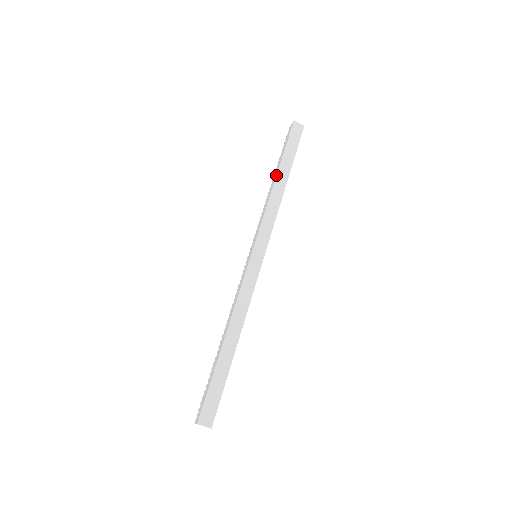
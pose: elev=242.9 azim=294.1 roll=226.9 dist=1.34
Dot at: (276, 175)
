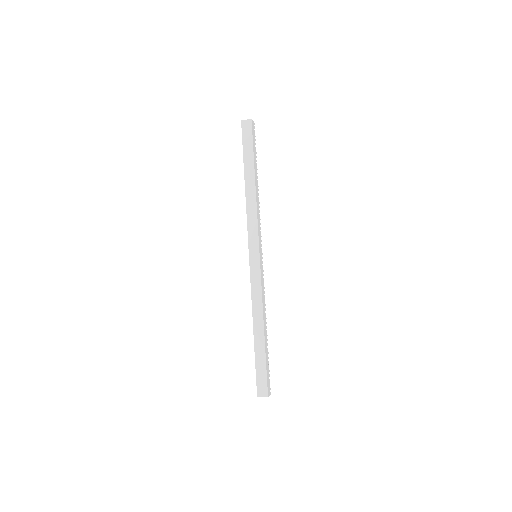
Dot at: occluded
